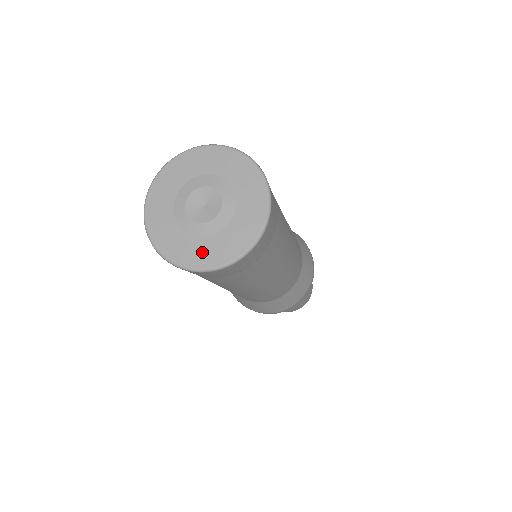
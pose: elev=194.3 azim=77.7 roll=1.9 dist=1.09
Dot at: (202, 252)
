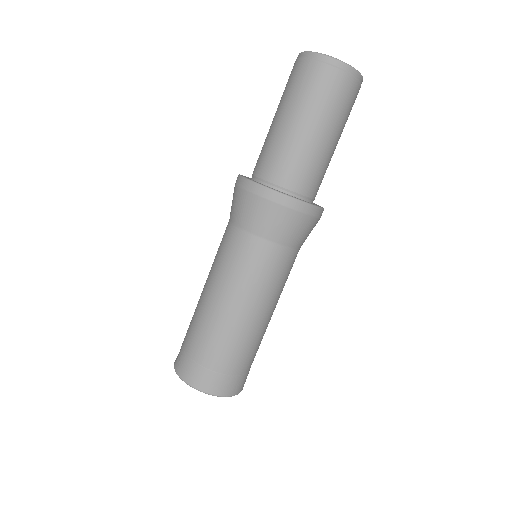
Dot at: occluded
